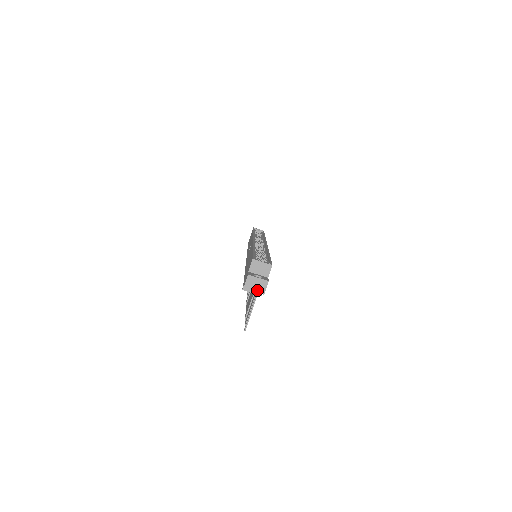
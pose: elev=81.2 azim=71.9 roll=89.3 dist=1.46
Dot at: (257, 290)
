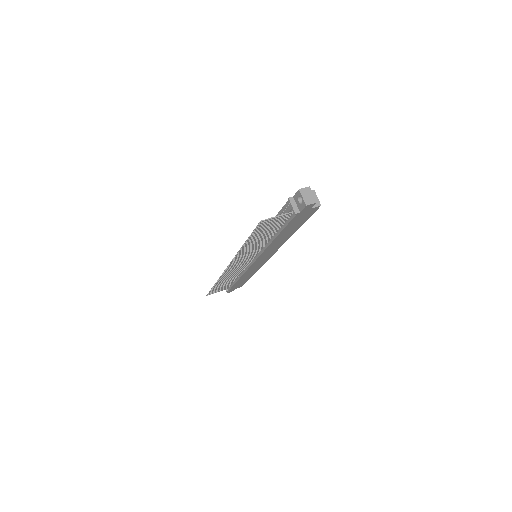
Dot at: (305, 199)
